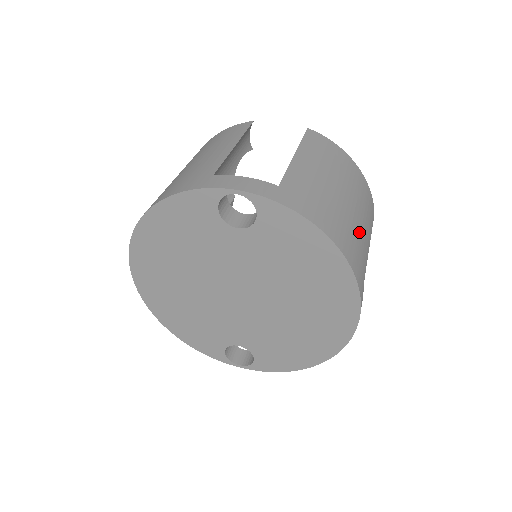
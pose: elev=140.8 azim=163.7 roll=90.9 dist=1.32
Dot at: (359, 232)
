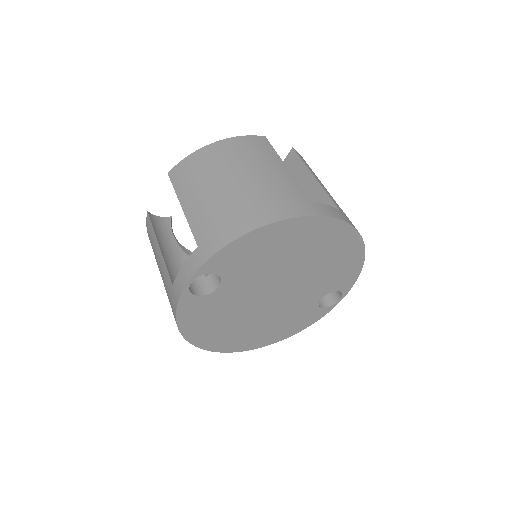
Dot at: (266, 184)
